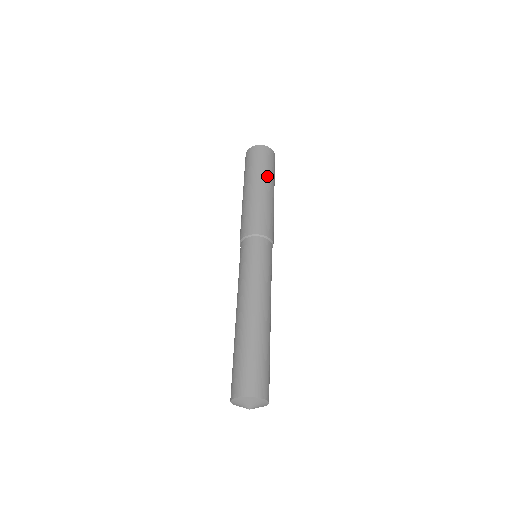
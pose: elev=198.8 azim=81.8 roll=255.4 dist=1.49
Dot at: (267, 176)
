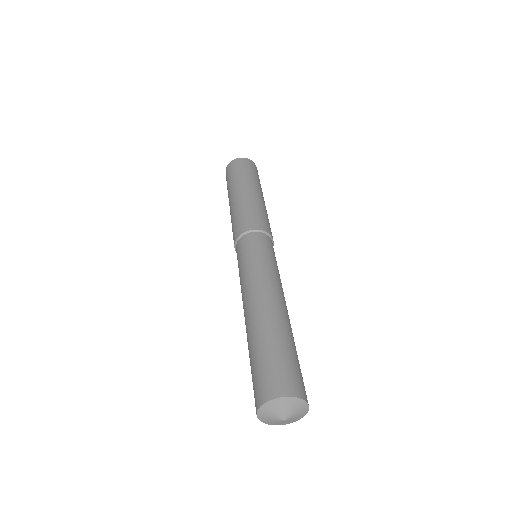
Dot at: (246, 180)
